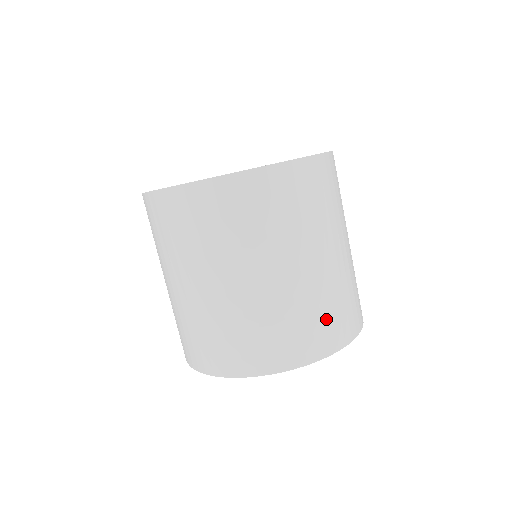
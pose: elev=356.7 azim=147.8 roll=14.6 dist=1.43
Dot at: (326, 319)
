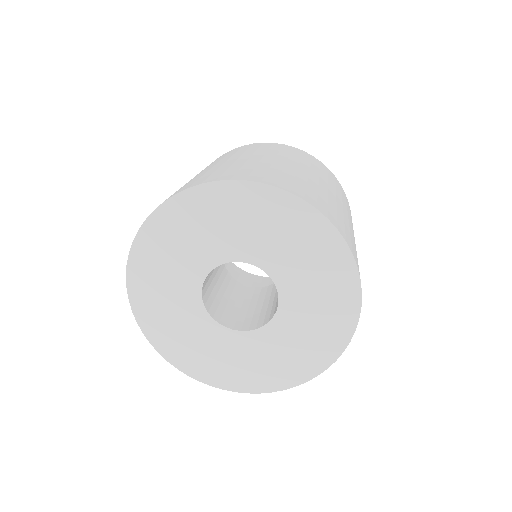
Dot at: (340, 221)
